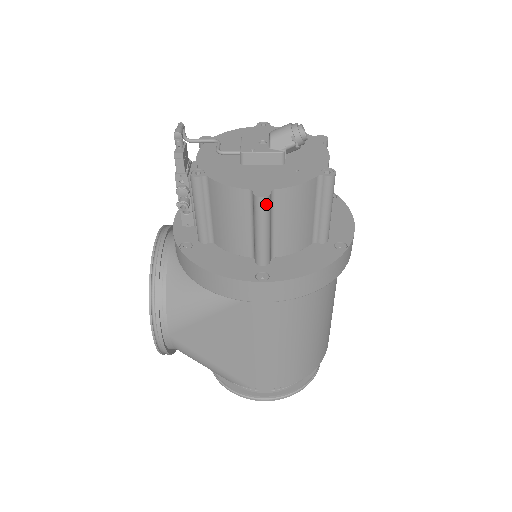
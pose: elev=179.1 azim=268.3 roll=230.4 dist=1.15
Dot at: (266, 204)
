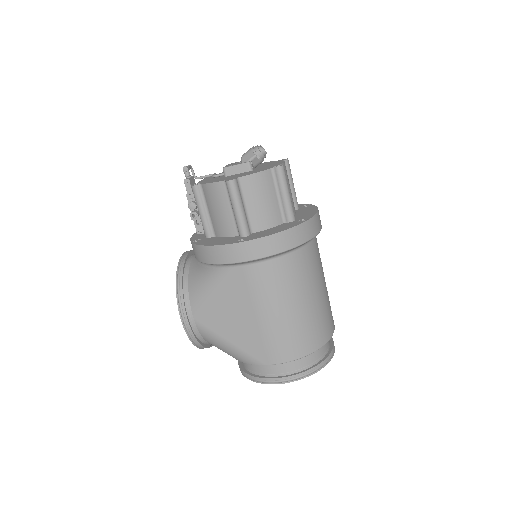
Dot at: (234, 185)
